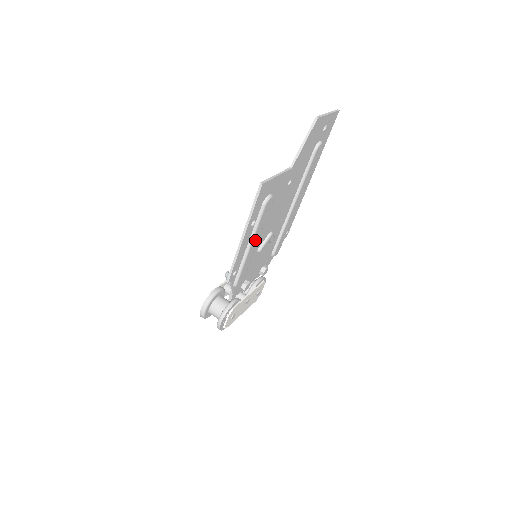
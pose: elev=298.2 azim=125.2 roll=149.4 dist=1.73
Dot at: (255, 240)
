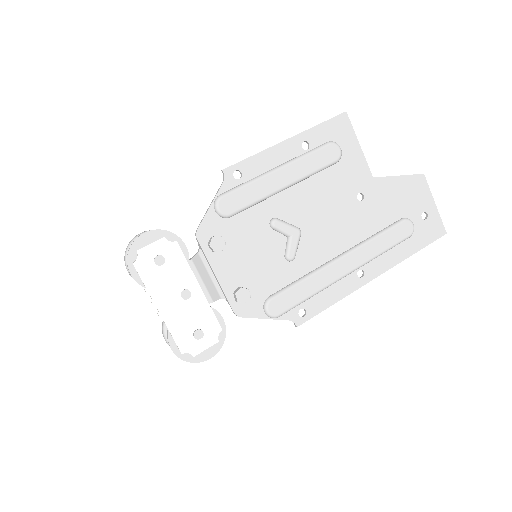
Dot at: (288, 174)
